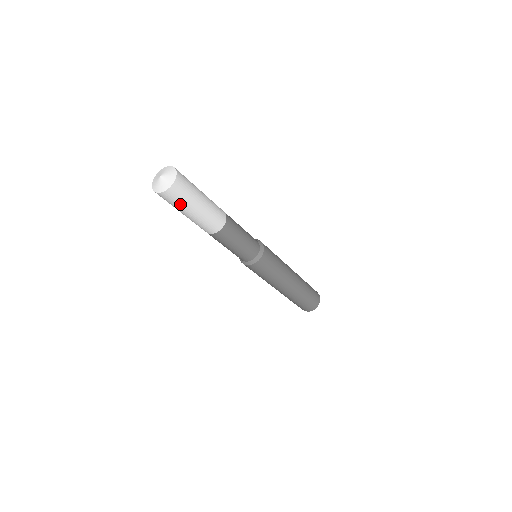
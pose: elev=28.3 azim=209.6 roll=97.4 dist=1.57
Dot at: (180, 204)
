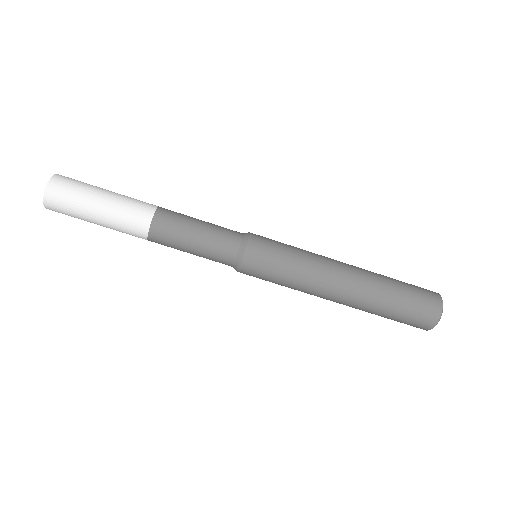
Dot at: (74, 216)
